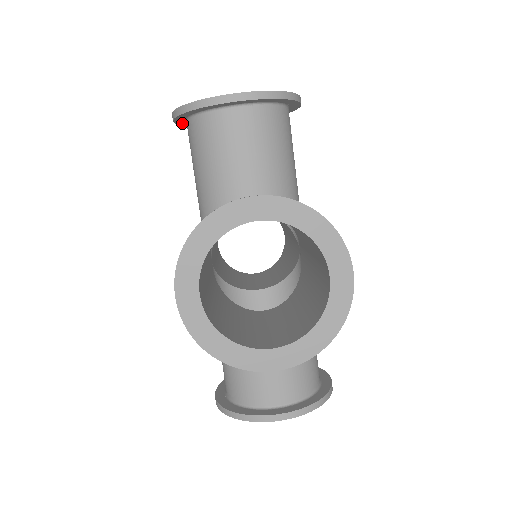
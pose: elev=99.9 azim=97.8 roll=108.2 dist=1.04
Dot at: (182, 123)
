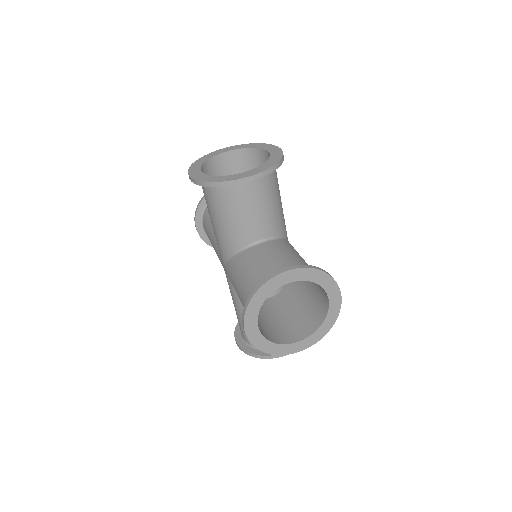
Dot at: occluded
